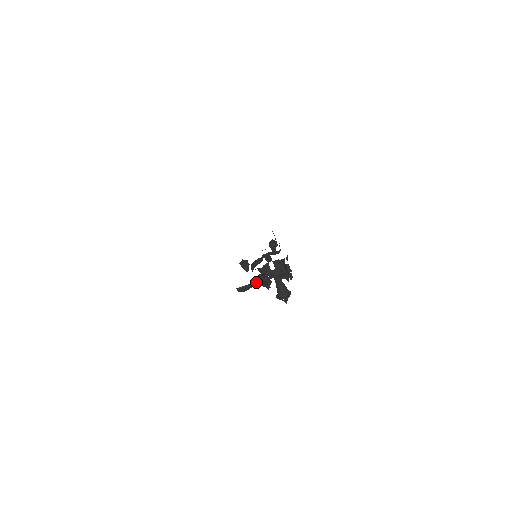
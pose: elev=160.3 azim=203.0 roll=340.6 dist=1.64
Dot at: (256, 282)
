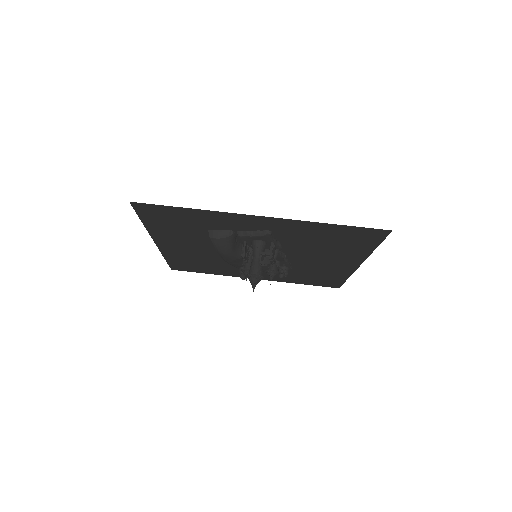
Dot at: (230, 232)
